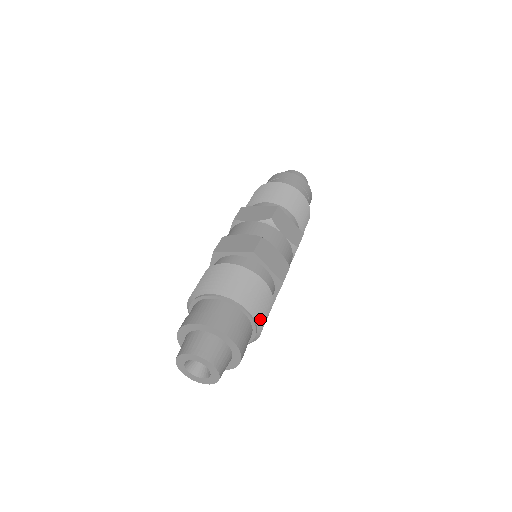
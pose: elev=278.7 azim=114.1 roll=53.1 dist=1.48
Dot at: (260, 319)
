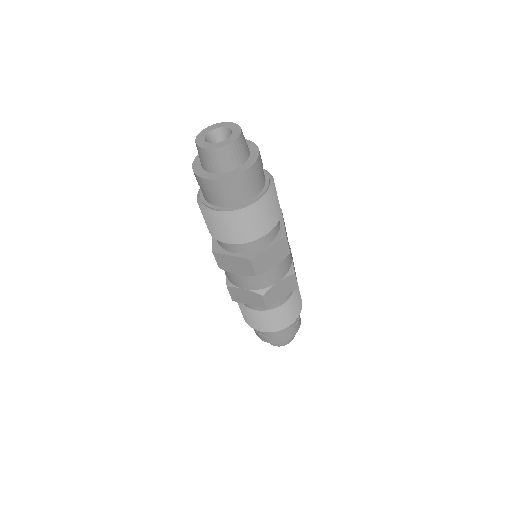
Dot at: (298, 310)
